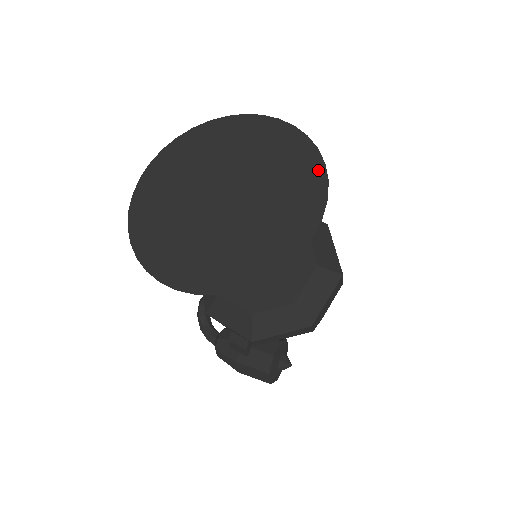
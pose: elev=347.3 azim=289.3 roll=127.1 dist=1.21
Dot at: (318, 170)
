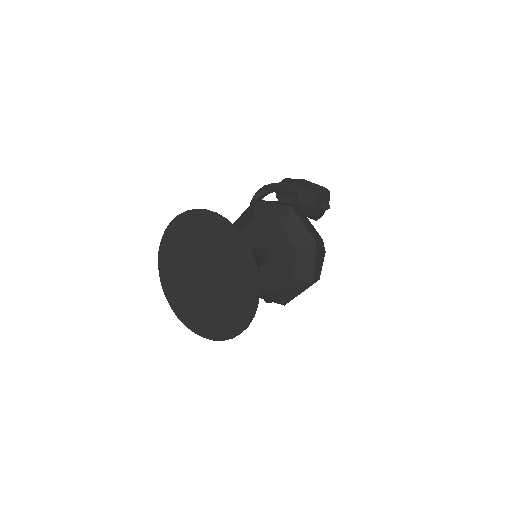
Dot at: (255, 294)
